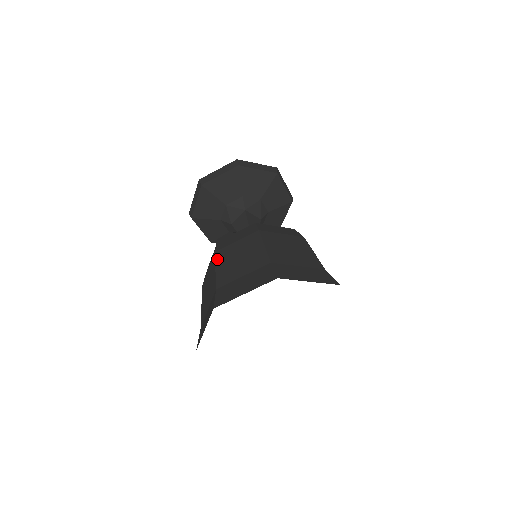
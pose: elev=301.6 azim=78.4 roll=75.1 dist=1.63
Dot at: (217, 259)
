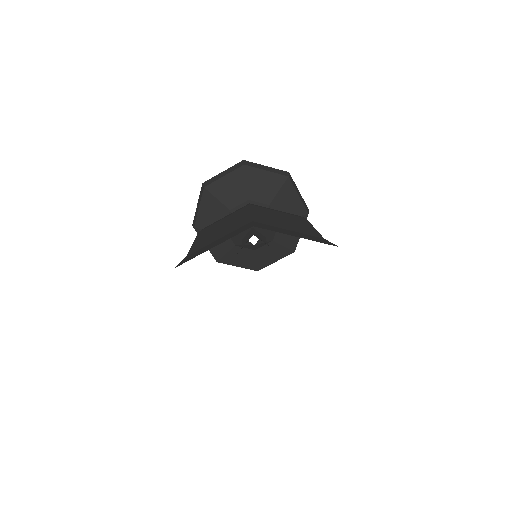
Dot at: (198, 235)
